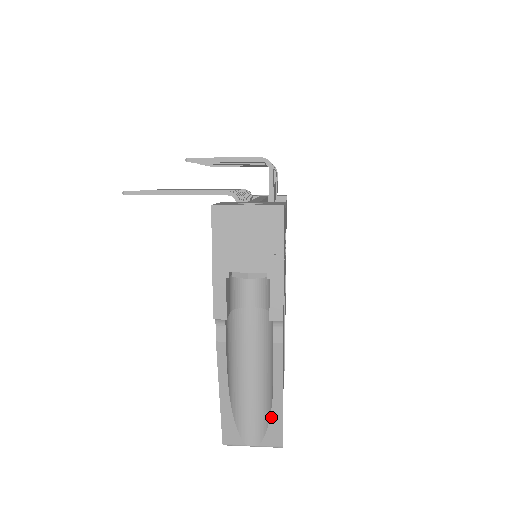
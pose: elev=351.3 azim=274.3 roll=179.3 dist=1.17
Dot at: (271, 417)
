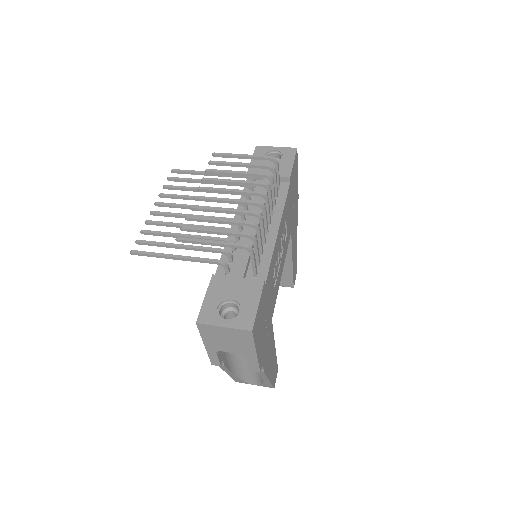
Dot at: (264, 383)
